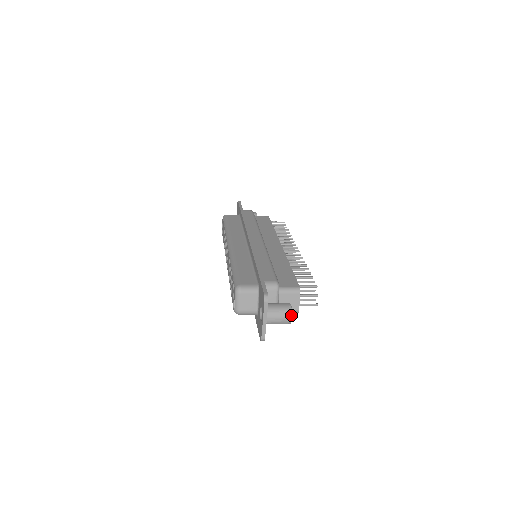
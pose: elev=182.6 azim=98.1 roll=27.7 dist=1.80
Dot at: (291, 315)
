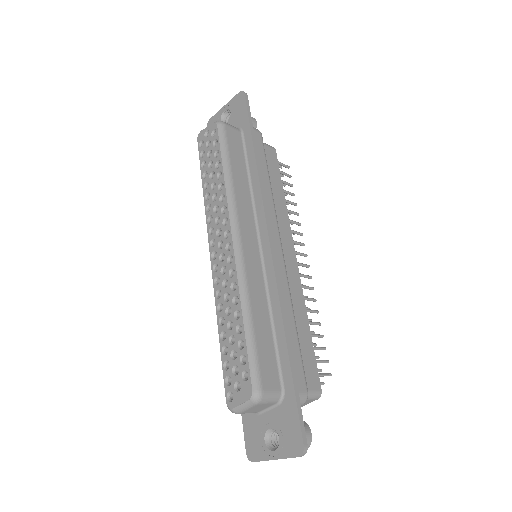
Dot at: occluded
